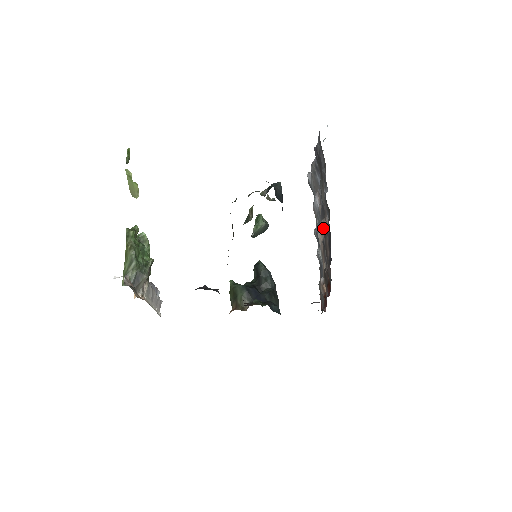
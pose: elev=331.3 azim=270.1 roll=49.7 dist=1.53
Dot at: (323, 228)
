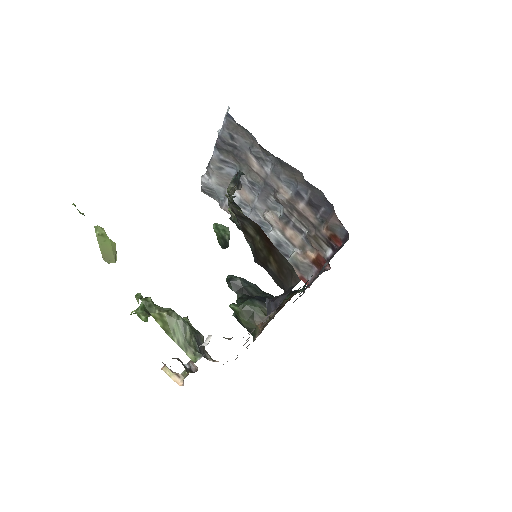
Dot at: (283, 201)
